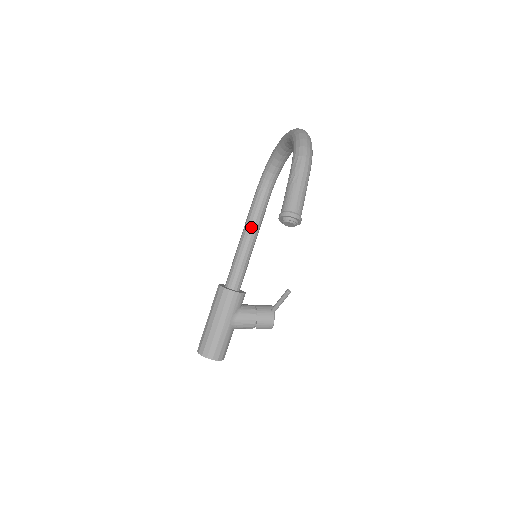
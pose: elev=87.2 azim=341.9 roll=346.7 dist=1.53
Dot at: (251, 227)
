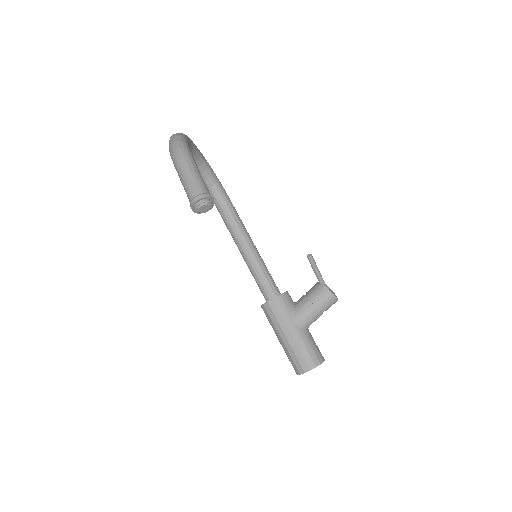
Dot at: (238, 239)
